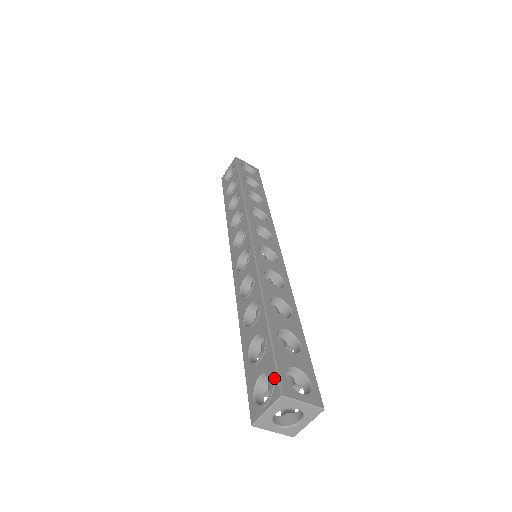
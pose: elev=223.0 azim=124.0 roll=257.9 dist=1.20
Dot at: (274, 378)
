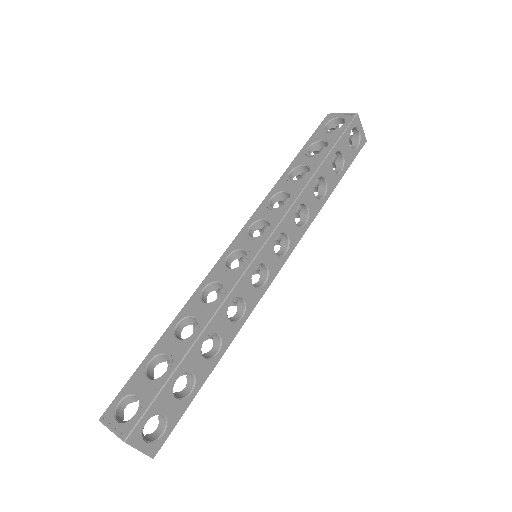
Dot at: (136, 417)
